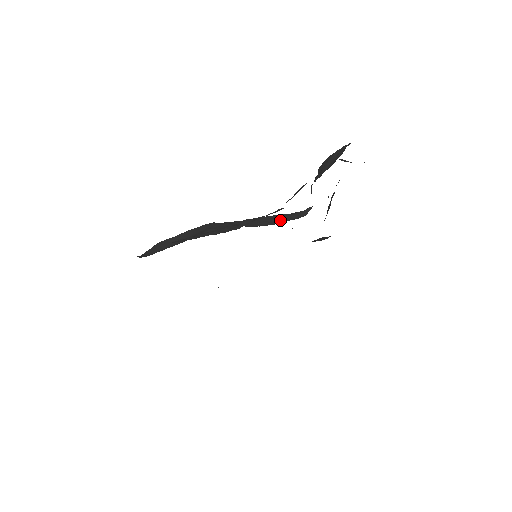
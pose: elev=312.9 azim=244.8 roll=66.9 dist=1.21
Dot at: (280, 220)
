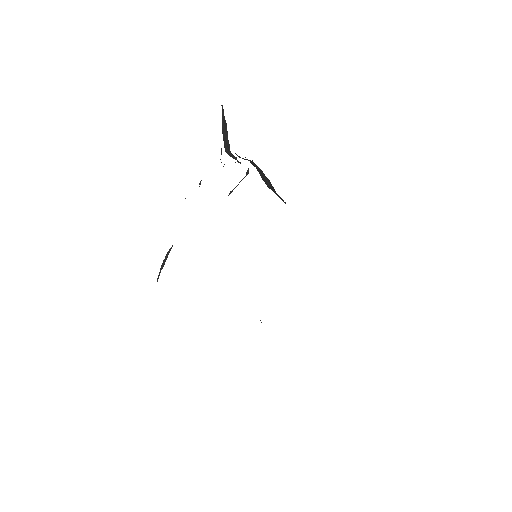
Dot at: occluded
